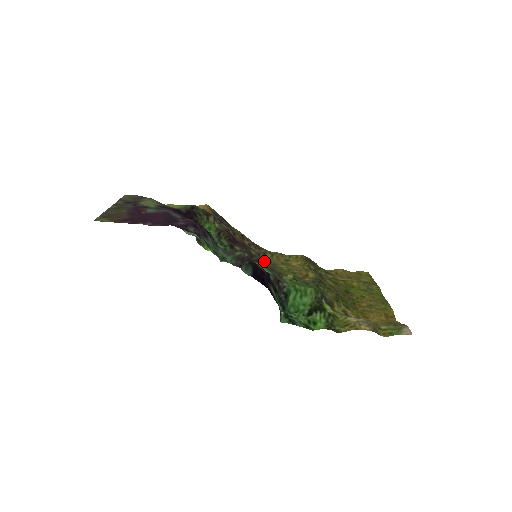
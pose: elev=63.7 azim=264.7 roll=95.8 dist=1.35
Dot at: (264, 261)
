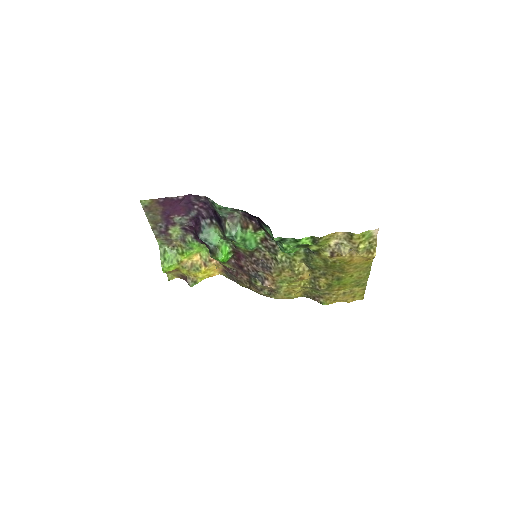
Dot at: (265, 272)
